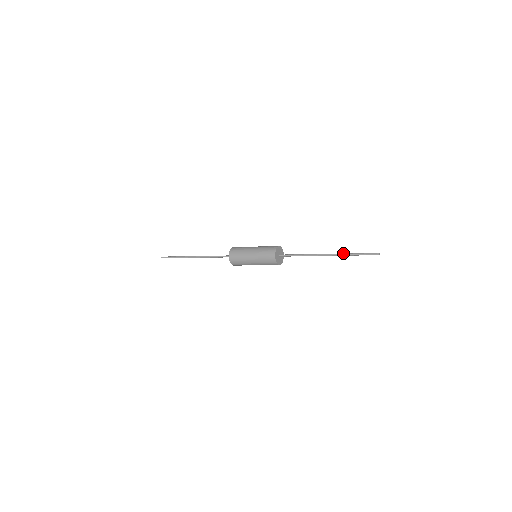
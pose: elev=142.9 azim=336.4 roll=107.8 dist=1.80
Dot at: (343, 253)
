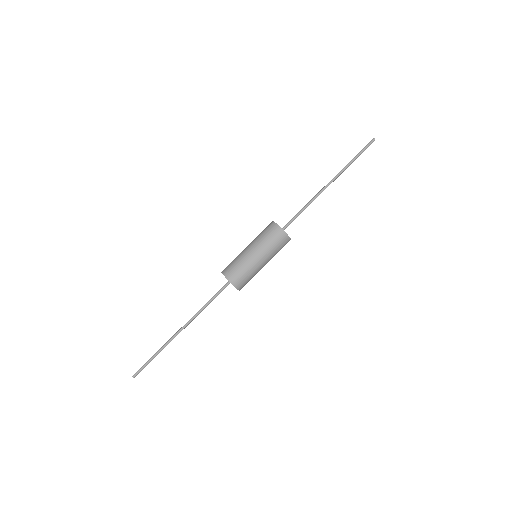
Dot at: occluded
